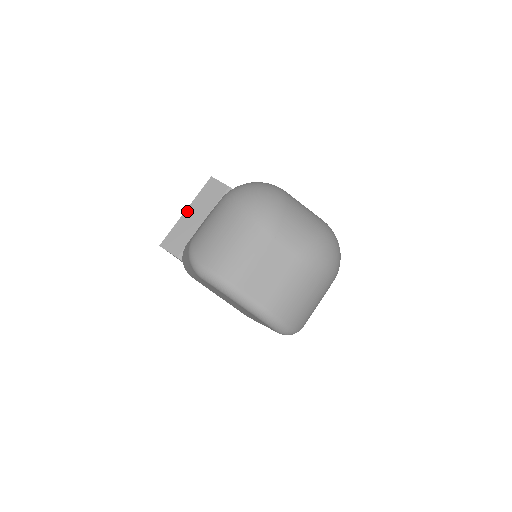
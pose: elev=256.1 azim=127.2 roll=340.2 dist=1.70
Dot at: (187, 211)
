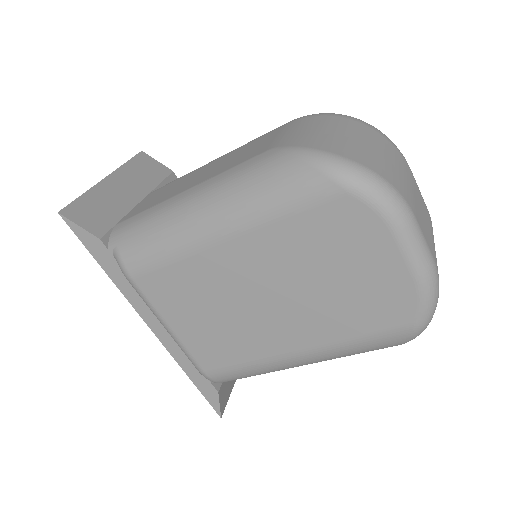
Dot at: (109, 178)
